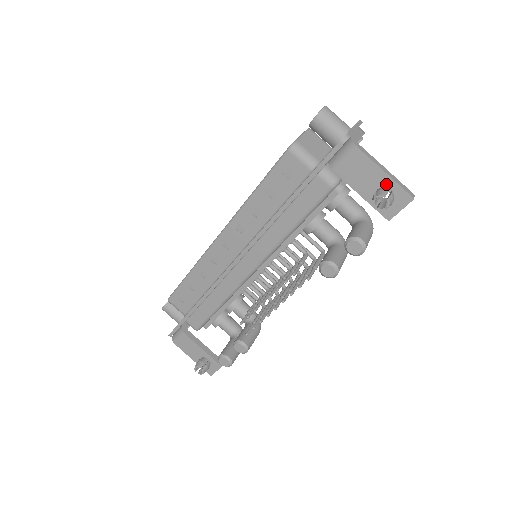
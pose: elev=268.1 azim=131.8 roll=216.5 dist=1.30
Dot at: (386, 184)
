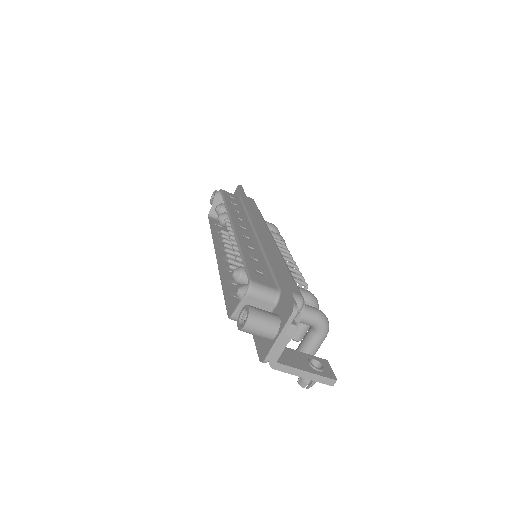
Dot at: occluded
